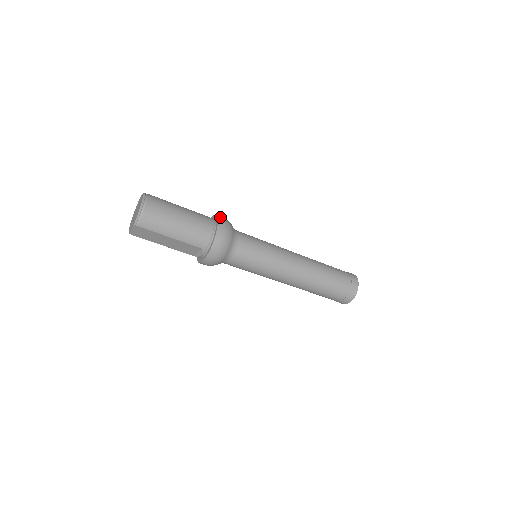
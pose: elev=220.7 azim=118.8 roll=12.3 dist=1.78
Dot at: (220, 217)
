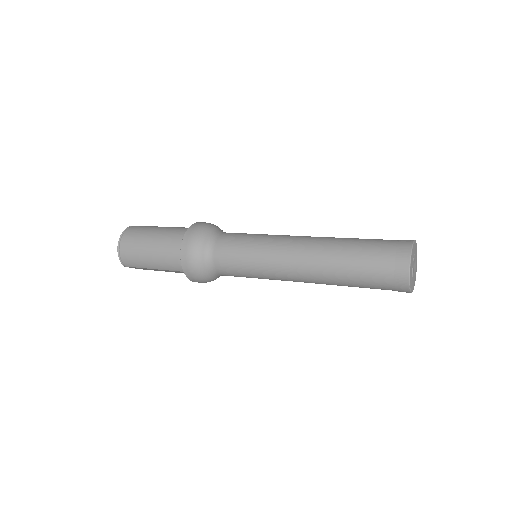
Dot at: (189, 230)
